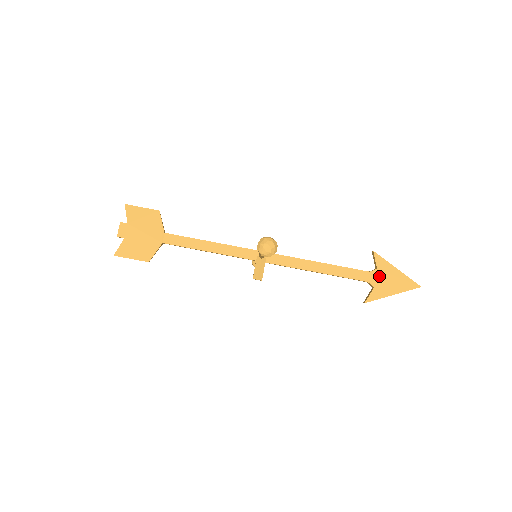
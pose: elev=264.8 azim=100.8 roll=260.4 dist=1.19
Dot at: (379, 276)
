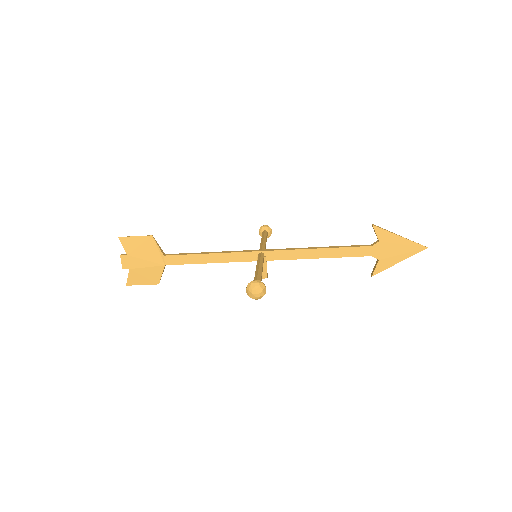
Dot at: (382, 248)
